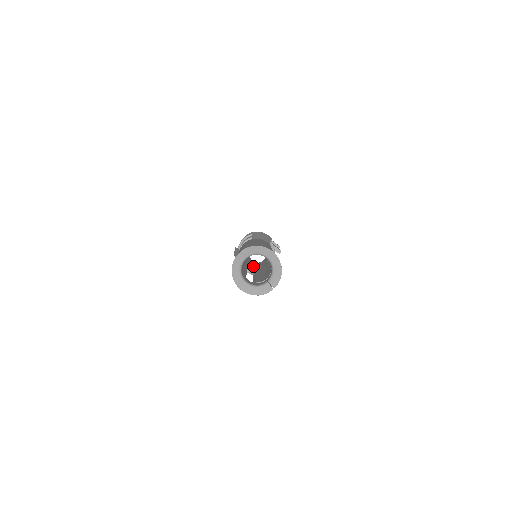
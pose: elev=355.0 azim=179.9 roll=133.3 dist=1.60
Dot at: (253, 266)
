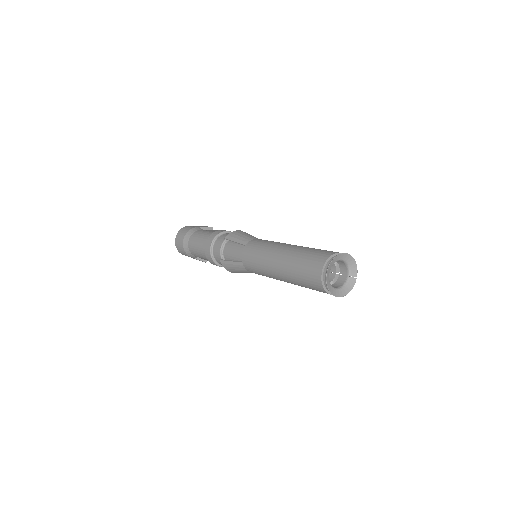
Dot at: occluded
